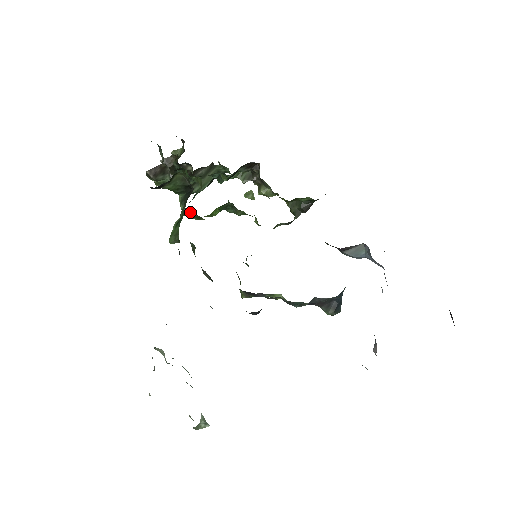
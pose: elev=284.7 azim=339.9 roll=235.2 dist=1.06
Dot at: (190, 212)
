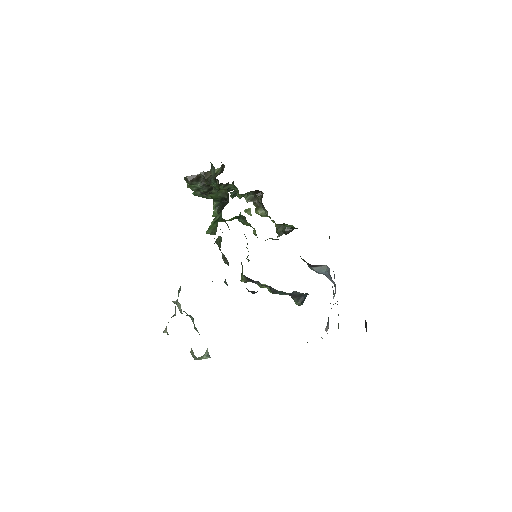
Dot at: occluded
